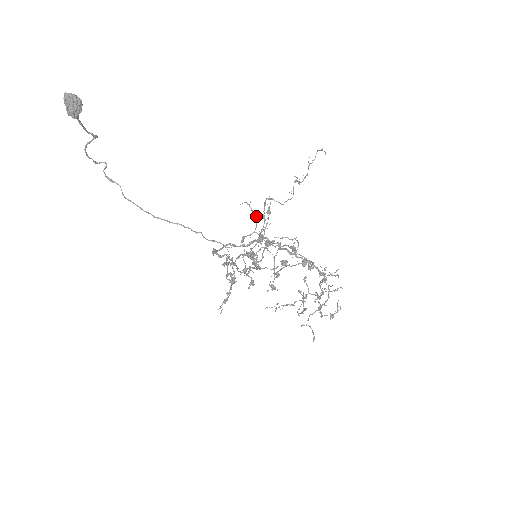
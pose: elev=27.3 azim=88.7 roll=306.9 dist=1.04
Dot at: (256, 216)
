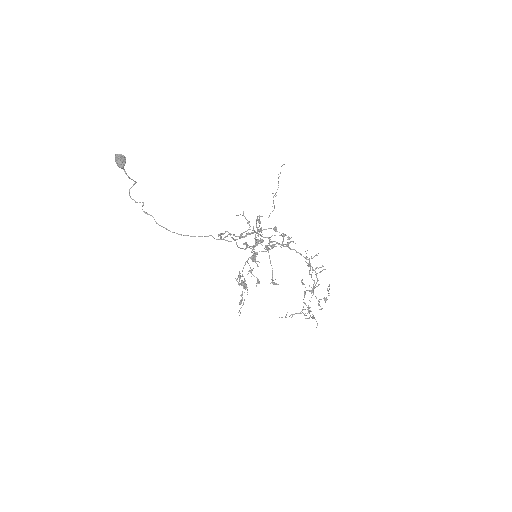
Dot at: (249, 222)
